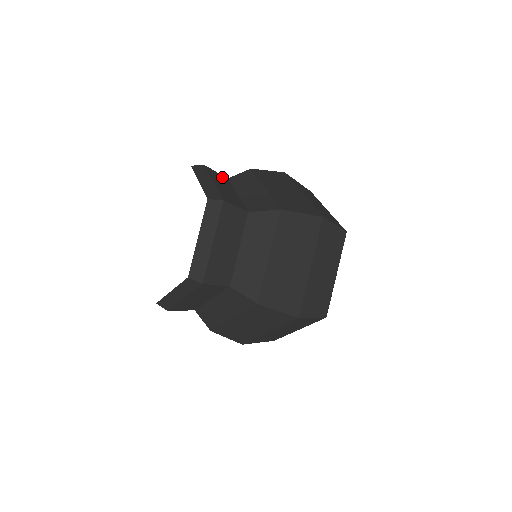
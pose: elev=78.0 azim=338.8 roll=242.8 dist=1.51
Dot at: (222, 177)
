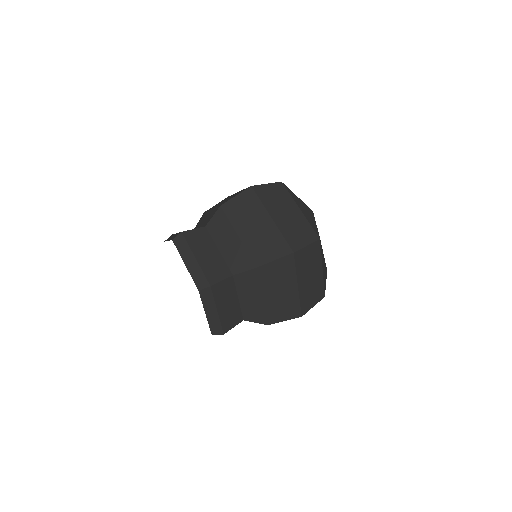
Dot at: (200, 233)
